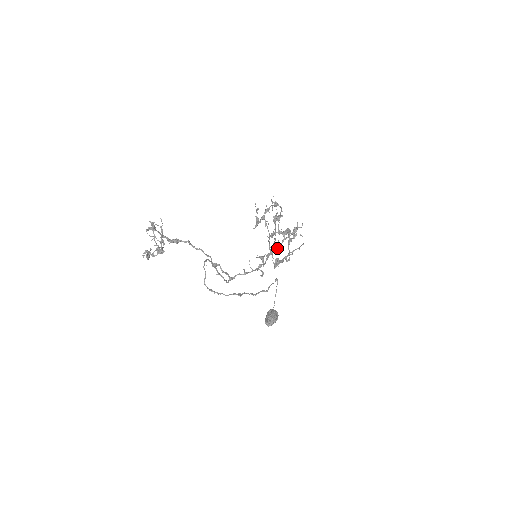
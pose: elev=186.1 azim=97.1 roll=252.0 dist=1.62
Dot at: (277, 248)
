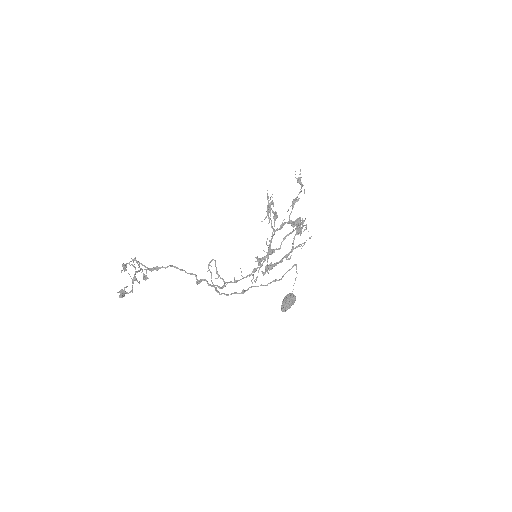
Dot at: (276, 248)
